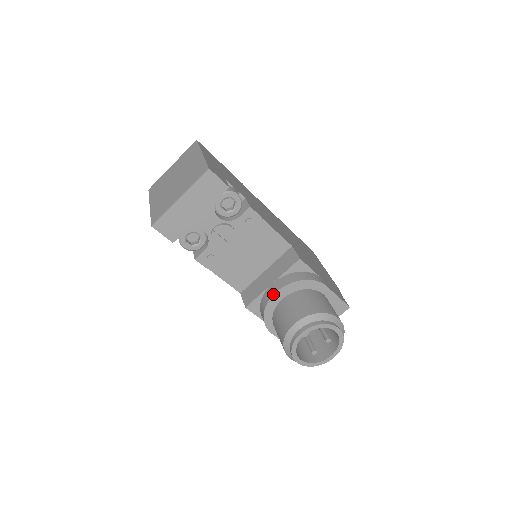
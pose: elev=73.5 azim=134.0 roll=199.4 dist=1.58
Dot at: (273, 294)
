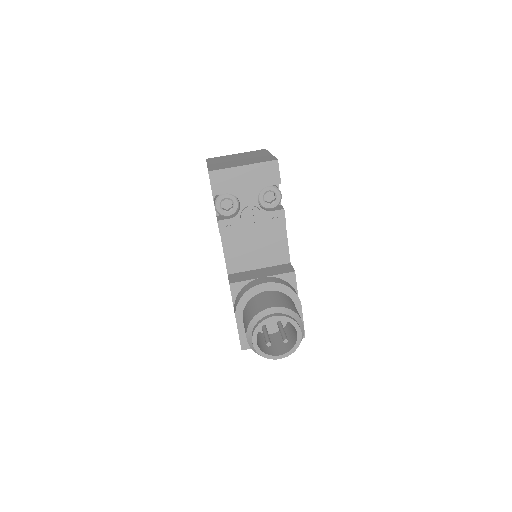
Dot at: (261, 283)
